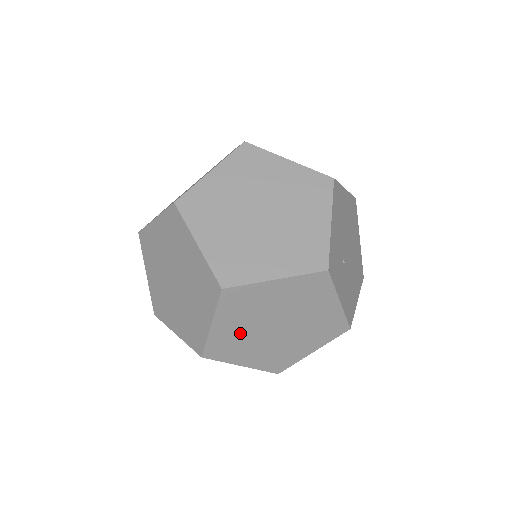
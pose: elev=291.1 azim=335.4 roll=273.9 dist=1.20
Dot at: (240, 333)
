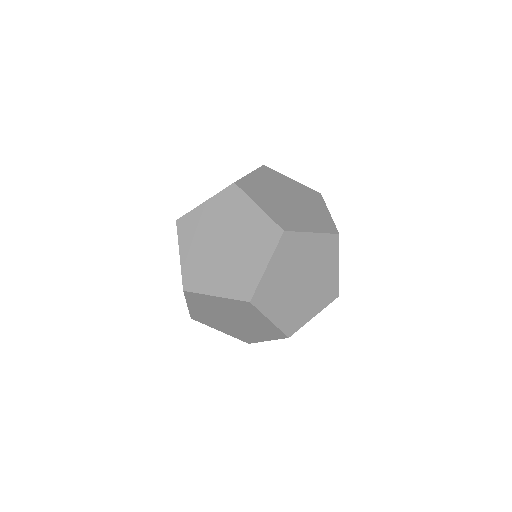
Dot at: (217, 306)
